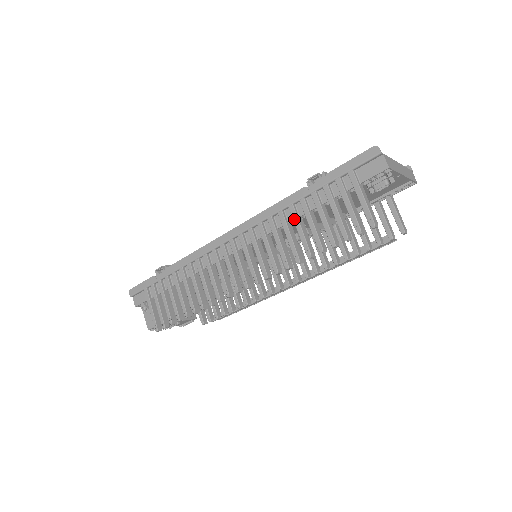
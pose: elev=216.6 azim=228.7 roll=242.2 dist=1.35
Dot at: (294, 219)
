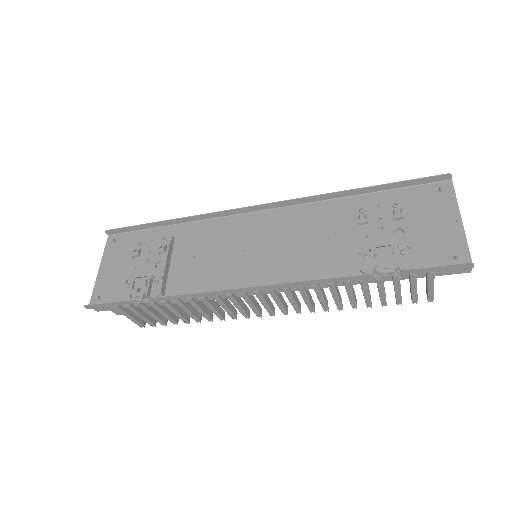
Dot at: (347, 290)
